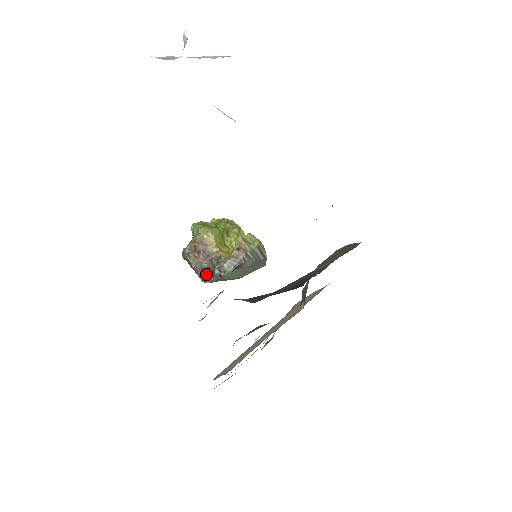
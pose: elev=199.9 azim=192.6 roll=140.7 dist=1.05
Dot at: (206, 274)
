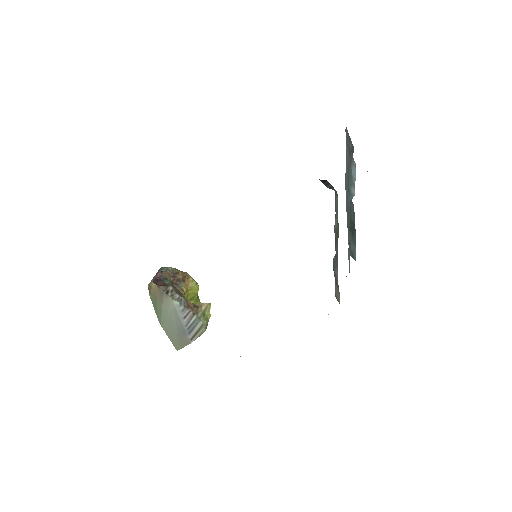
Dot at: (160, 283)
